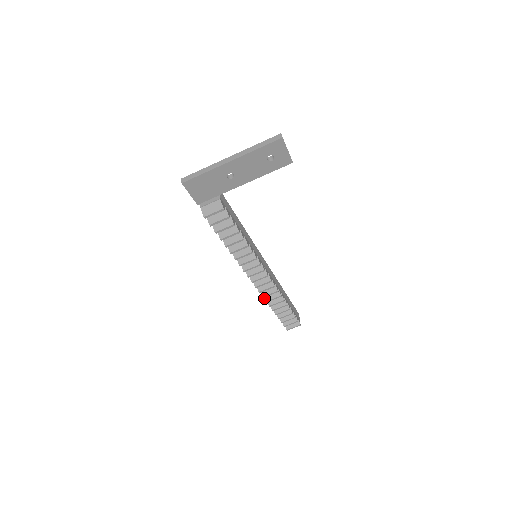
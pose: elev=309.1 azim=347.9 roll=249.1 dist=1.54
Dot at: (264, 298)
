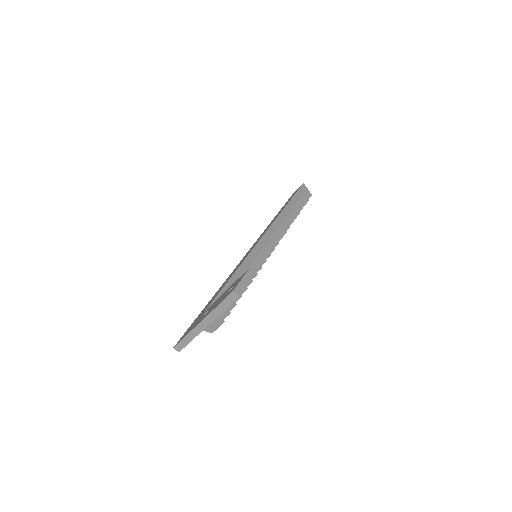
Dot at: occluded
